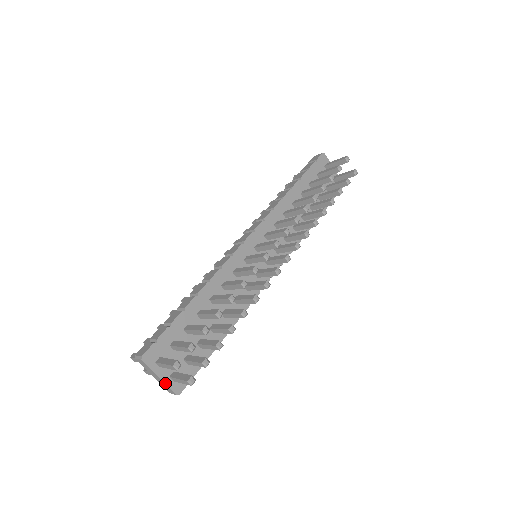
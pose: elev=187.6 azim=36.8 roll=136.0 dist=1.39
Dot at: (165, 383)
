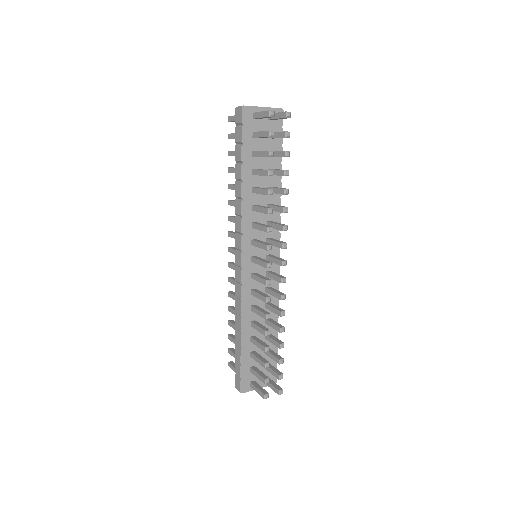
Dot at: occluded
